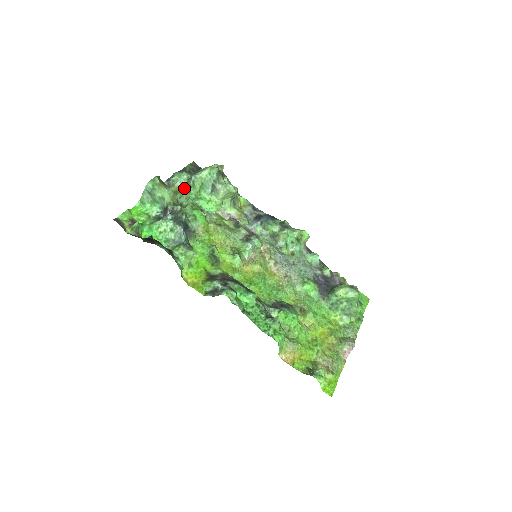
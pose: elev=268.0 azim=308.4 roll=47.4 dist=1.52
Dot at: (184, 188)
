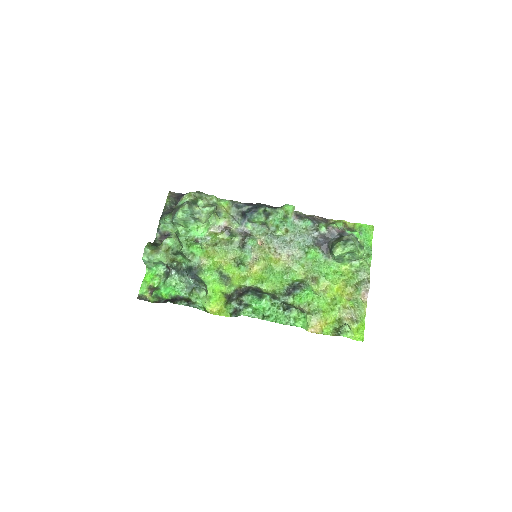
Dot at: (170, 243)
